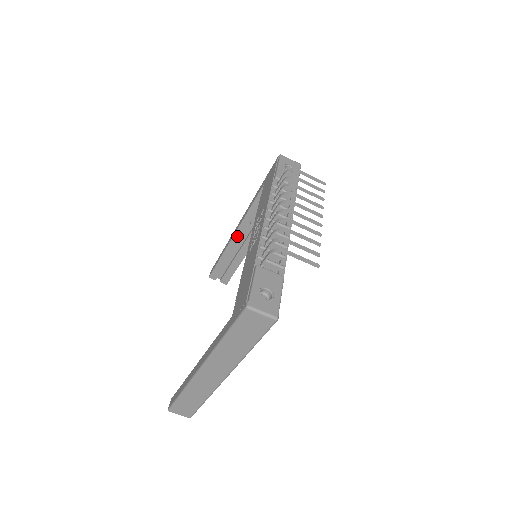
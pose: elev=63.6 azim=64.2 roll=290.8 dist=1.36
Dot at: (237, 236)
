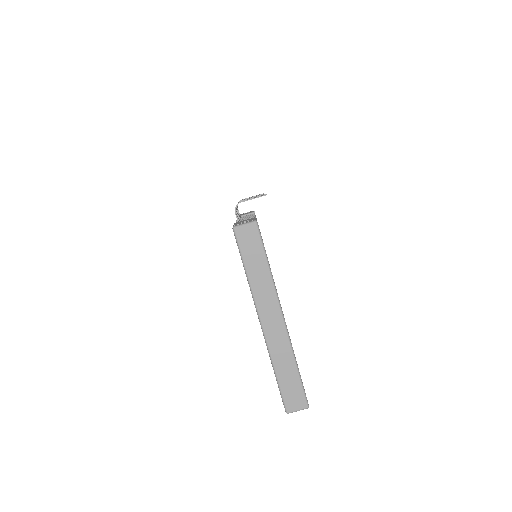
Dot at: occluded
